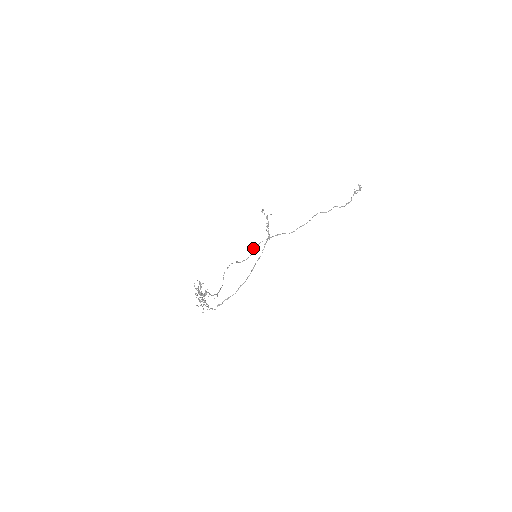
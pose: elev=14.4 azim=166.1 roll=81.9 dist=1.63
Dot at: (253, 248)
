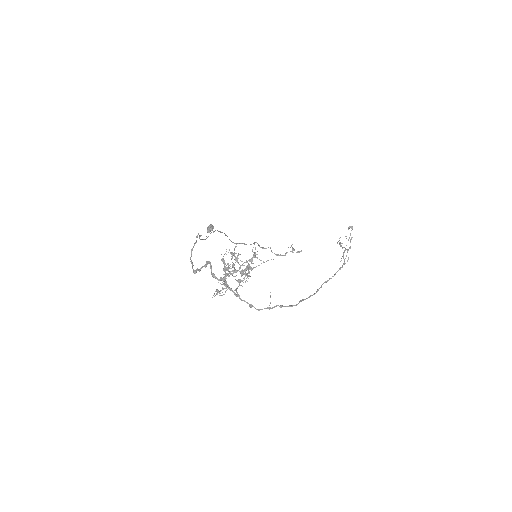
Dot at: occluded
